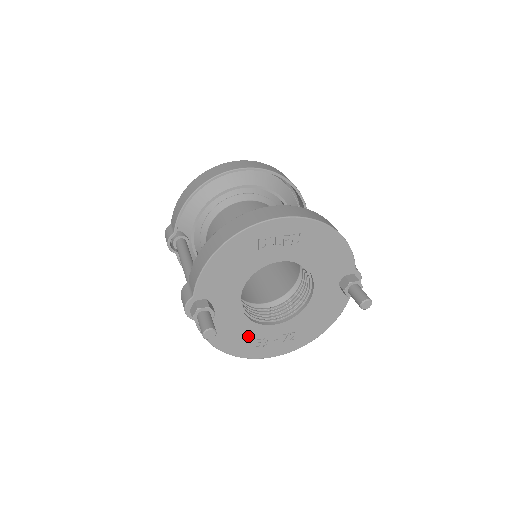
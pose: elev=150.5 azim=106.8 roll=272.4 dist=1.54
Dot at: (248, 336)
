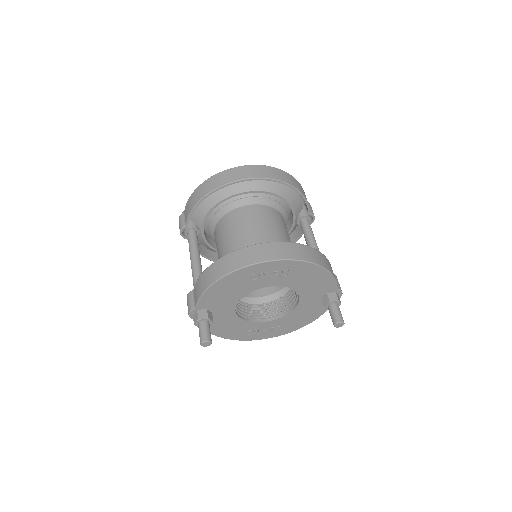
Dot at: (241, 328)
